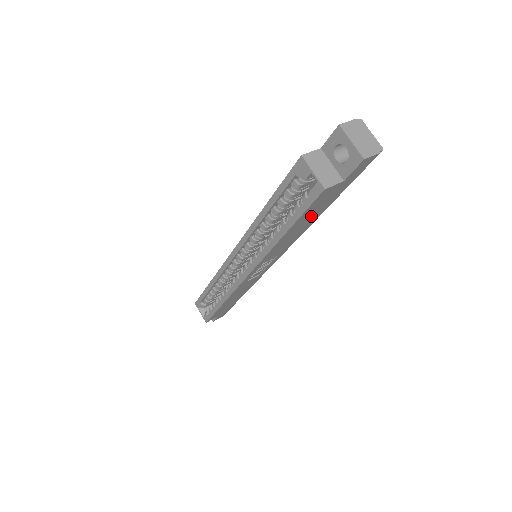
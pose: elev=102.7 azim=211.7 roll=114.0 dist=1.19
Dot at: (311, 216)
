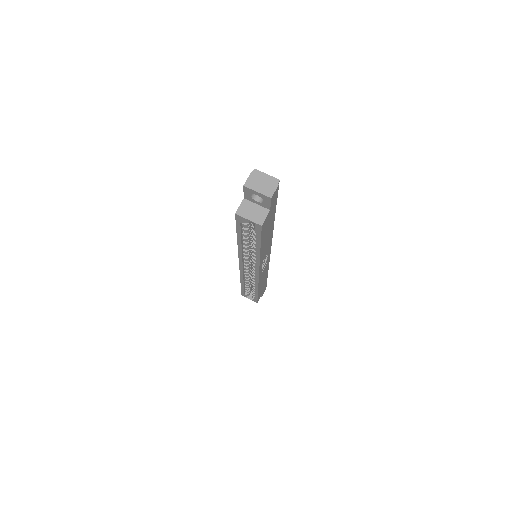
Dot at: (268, 230)
